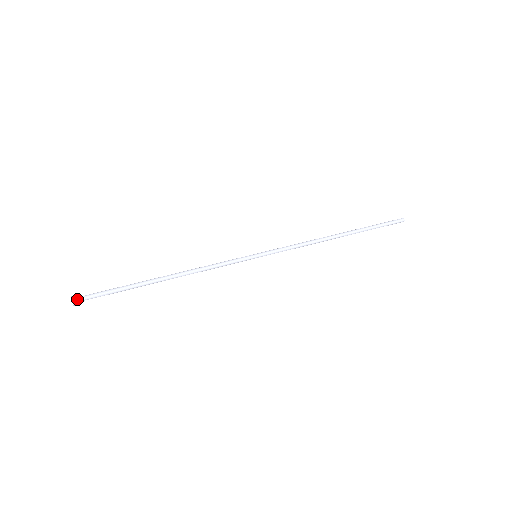
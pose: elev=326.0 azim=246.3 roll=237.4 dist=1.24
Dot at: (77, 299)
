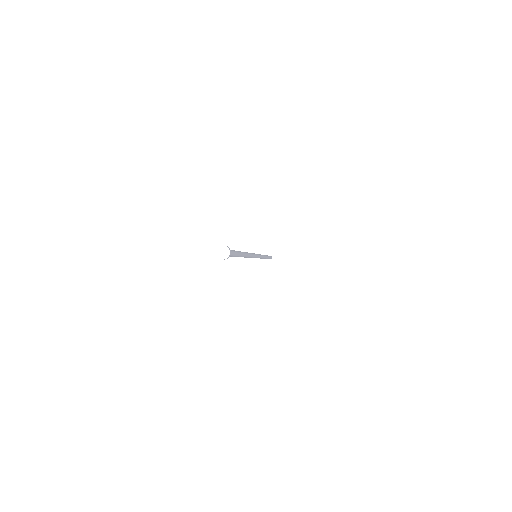
Dot at: (224, 249)
